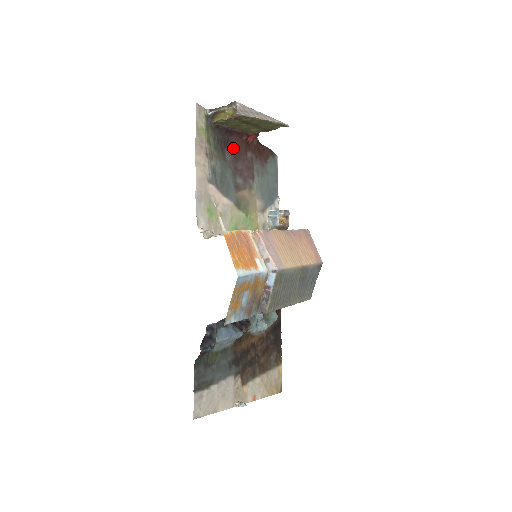
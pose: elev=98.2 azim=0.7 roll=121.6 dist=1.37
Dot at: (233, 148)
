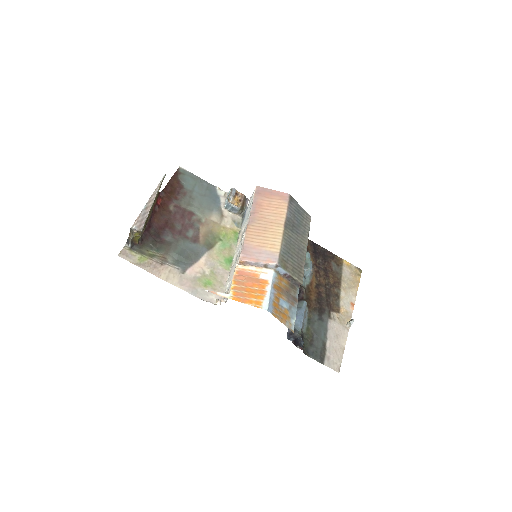
Dot at: (162, 227)
